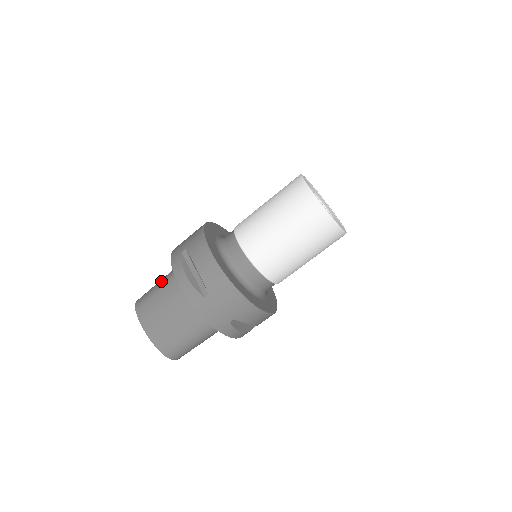
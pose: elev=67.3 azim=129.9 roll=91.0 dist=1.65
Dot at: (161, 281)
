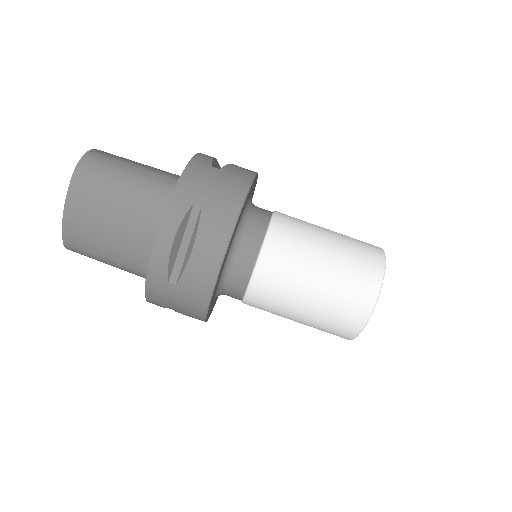
Dot at: (136, 178)
